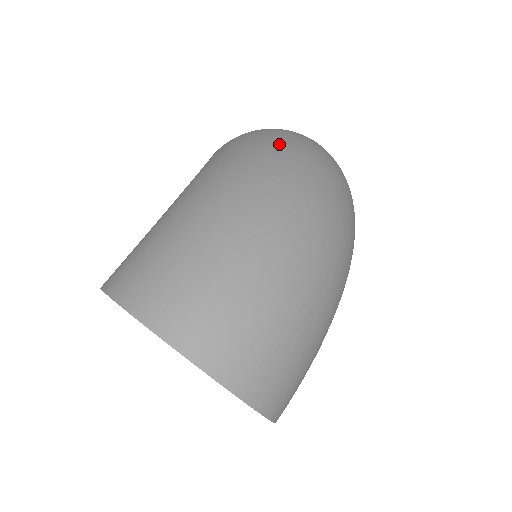
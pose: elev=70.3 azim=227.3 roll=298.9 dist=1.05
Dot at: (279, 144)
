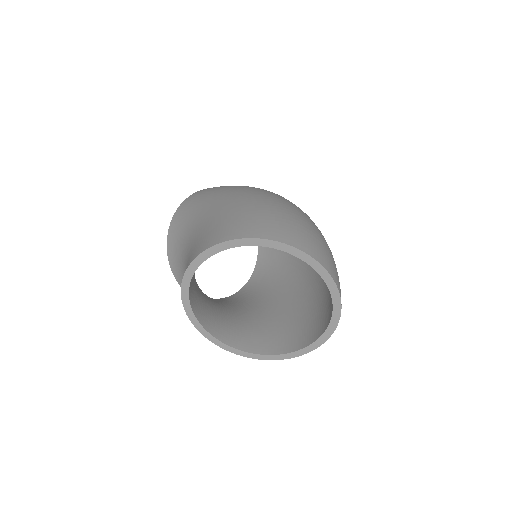
Dot at: occluded
